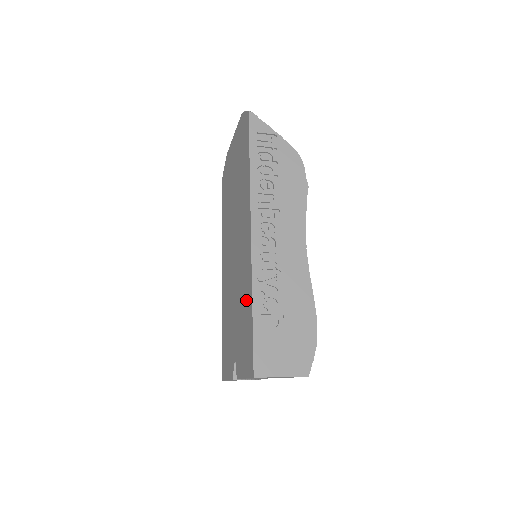
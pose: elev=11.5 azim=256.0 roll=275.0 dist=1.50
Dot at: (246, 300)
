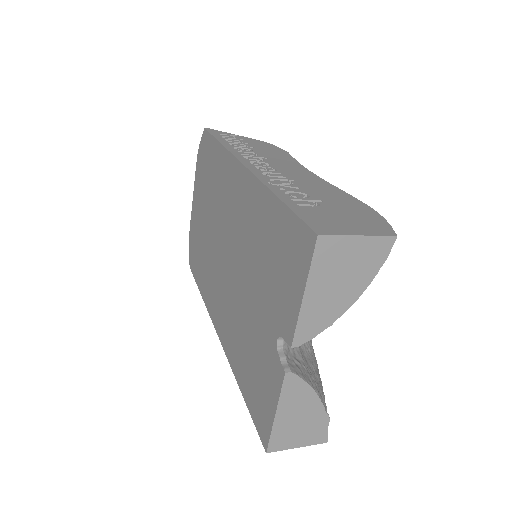
Dot at: (263, 222)
